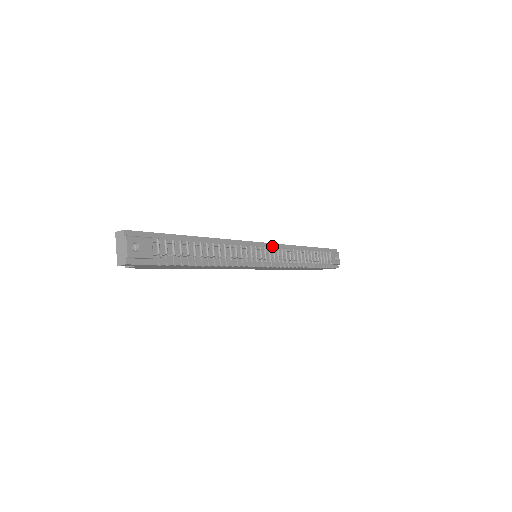
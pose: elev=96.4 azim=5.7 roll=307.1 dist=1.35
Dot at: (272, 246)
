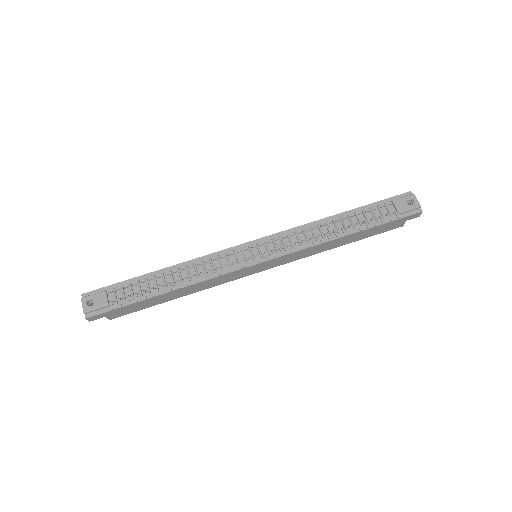
Dot at: (271, 238)
